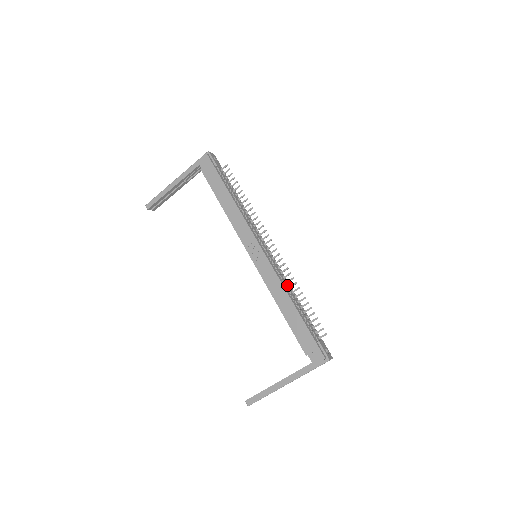
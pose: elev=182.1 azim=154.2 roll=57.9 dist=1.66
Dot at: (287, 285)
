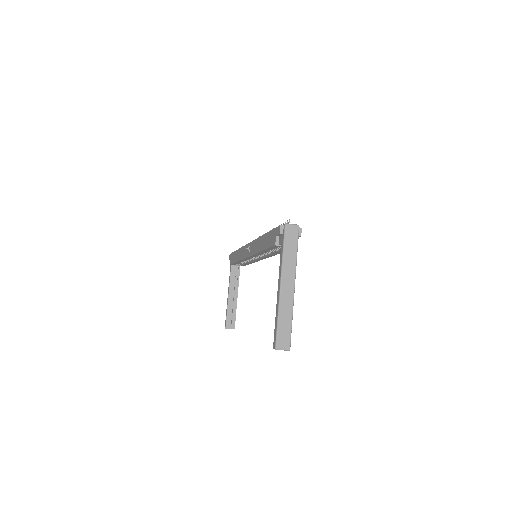
Dot at: occluded
